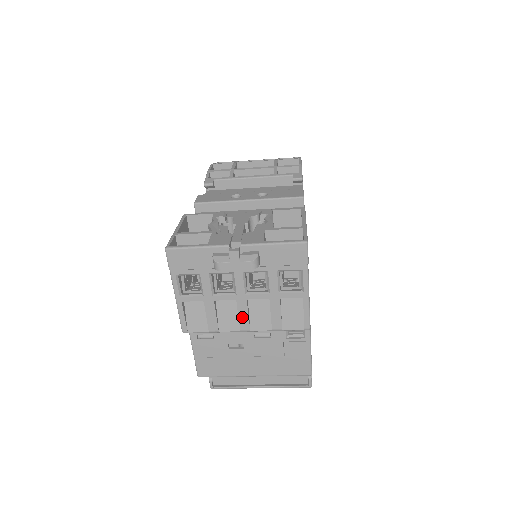
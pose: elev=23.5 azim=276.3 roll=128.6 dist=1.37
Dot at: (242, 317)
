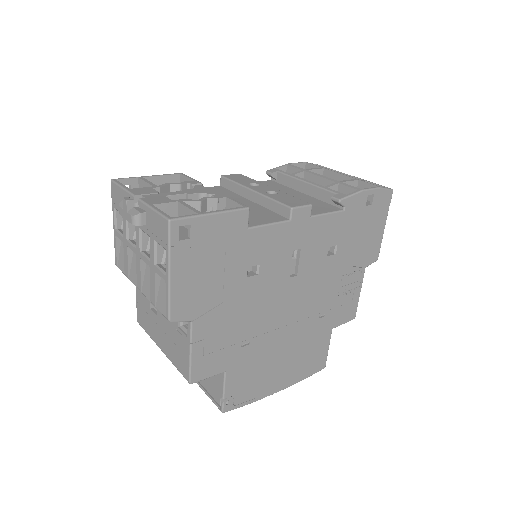
Dot at: (138, 274)
